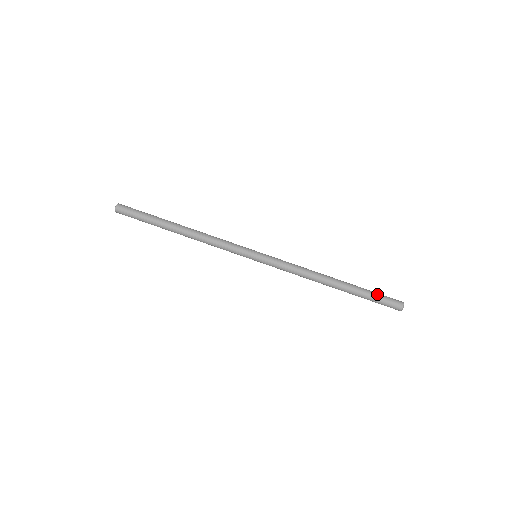
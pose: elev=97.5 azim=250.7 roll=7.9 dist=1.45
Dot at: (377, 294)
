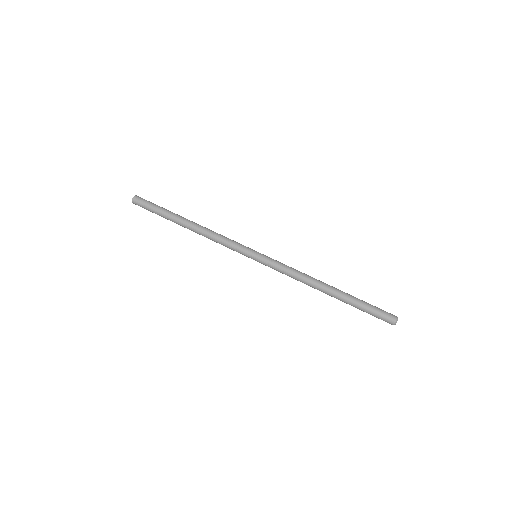
Dot at: occluded
